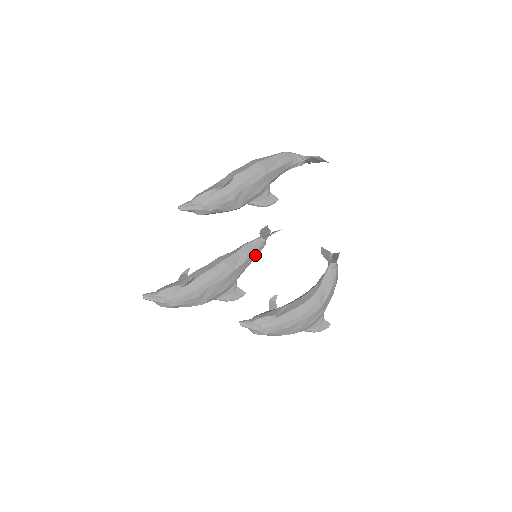
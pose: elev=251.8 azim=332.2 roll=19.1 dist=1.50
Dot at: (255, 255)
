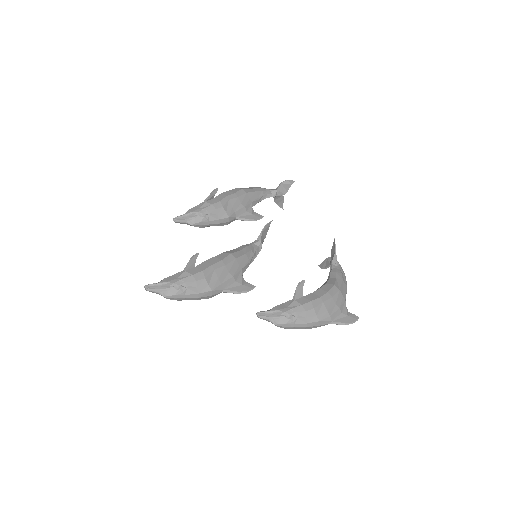
Dot at: (255, 253)
